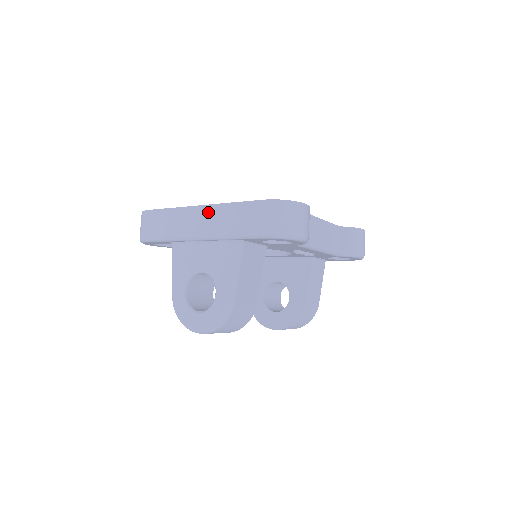
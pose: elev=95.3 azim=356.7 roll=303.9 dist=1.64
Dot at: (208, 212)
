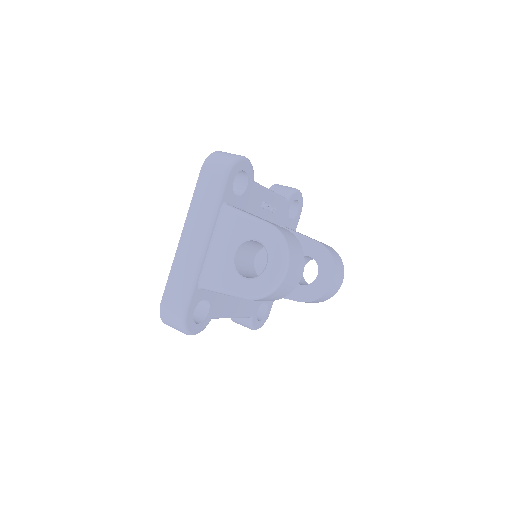
Dot at: (189, 228)
